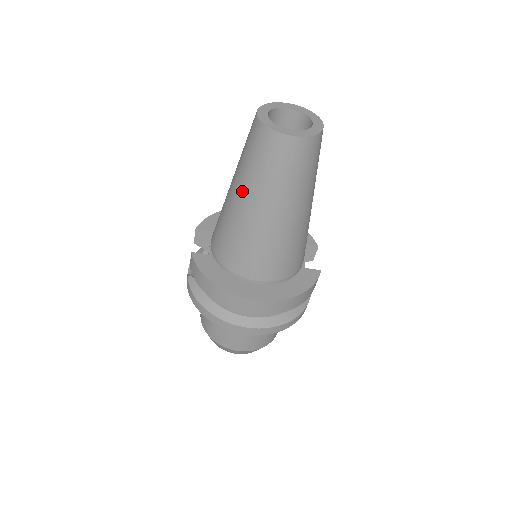
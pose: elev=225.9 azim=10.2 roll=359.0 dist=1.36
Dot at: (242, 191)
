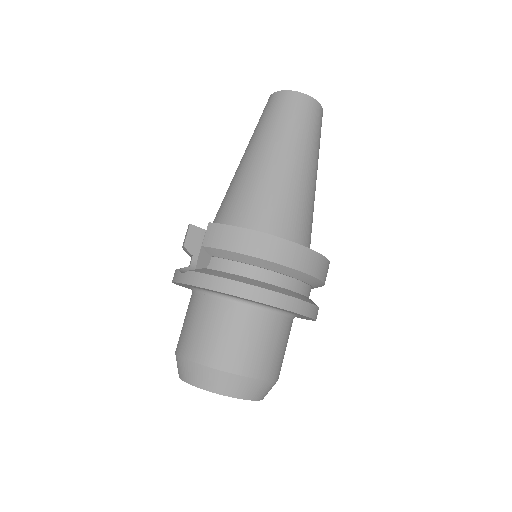
Dot at: (272, 146)
